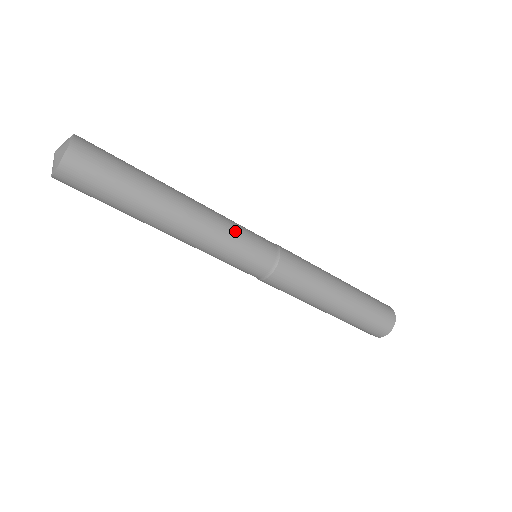
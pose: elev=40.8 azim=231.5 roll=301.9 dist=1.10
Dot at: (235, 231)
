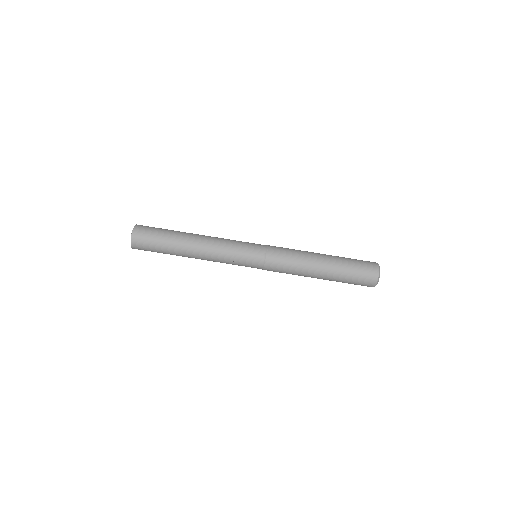
Dot at: (233, 242)
